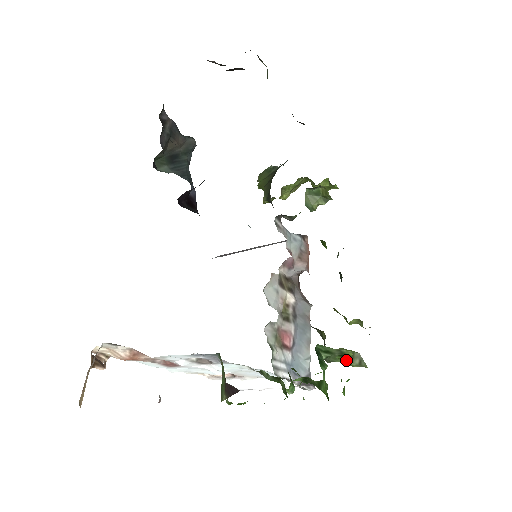
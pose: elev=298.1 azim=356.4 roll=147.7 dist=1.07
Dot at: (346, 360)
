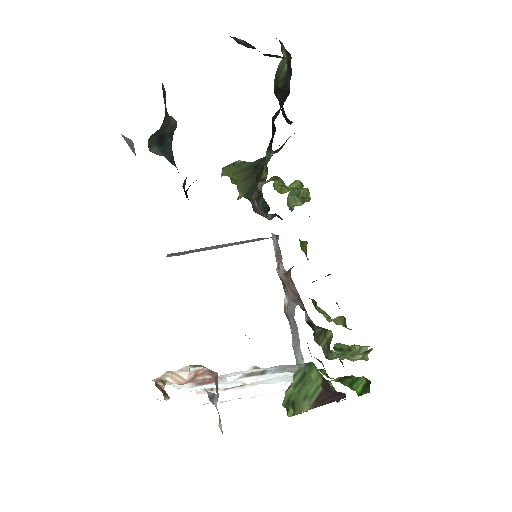
Dot at: (349, 355)
